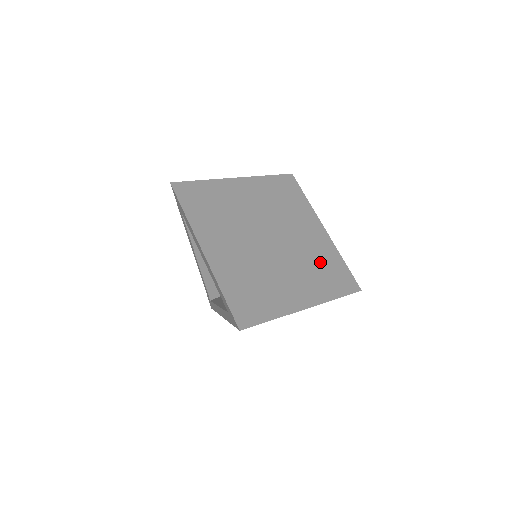
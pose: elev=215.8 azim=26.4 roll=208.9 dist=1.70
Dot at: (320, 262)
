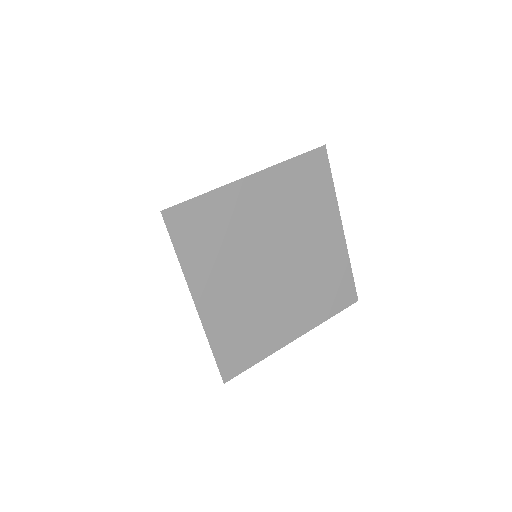
Dot at: (324, 278)
